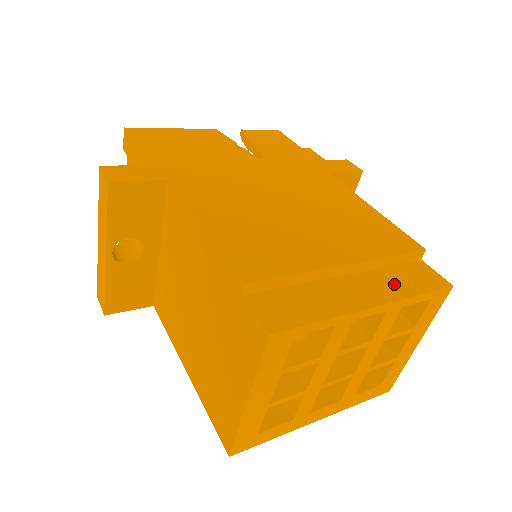
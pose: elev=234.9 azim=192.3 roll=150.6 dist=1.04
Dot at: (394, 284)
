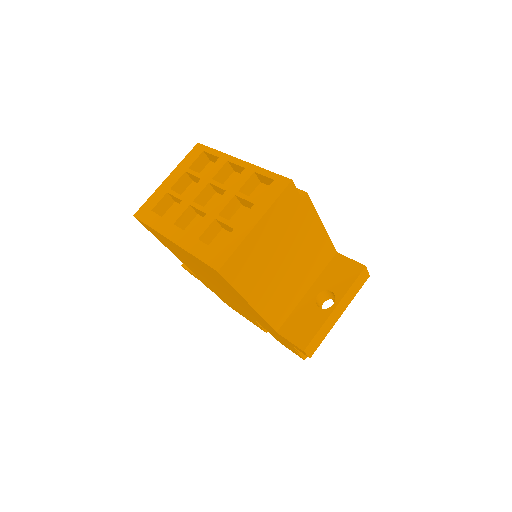
Dot at: occluded
